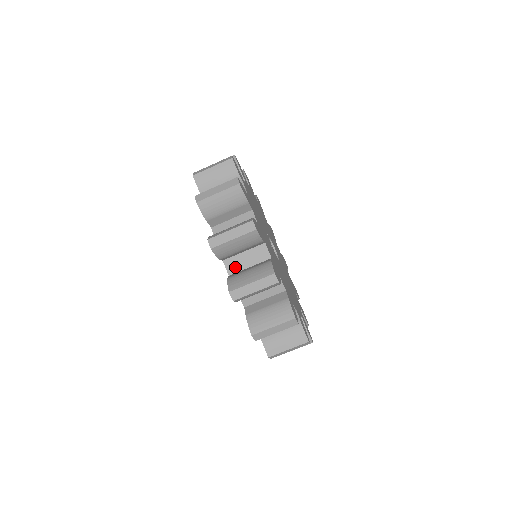
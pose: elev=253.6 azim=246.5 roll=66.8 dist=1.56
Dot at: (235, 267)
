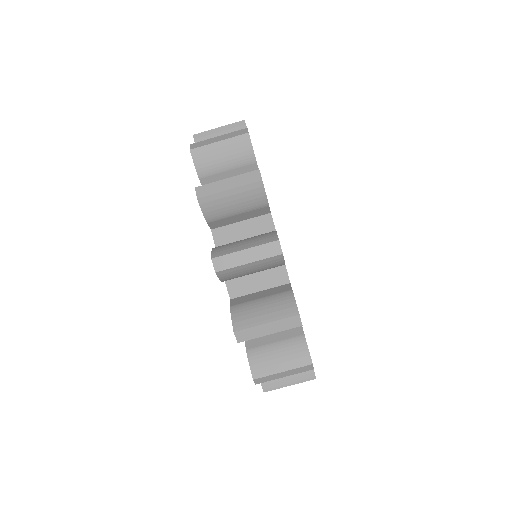
Dot at: (226, 240)
